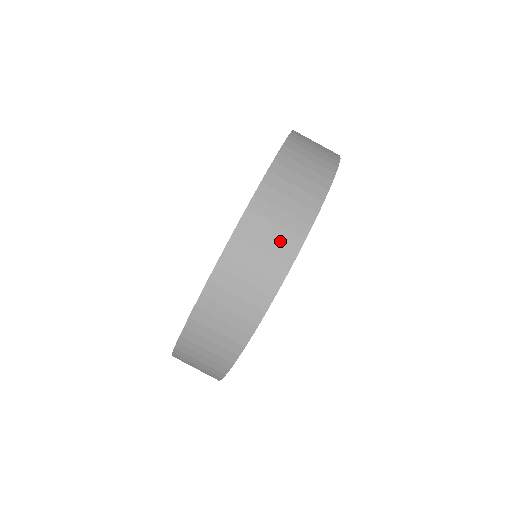
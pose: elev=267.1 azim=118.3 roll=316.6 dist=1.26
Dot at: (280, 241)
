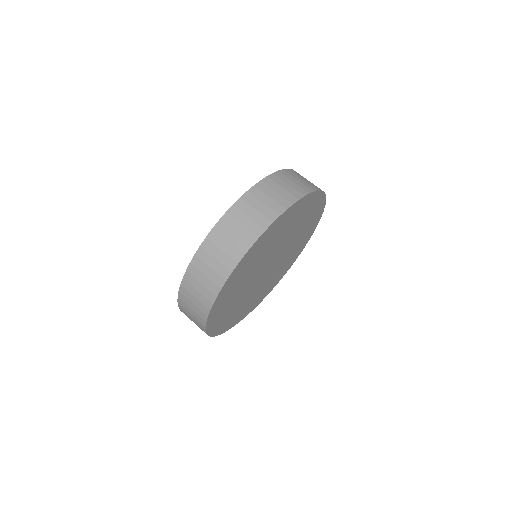
Dot at: (217, 270)
